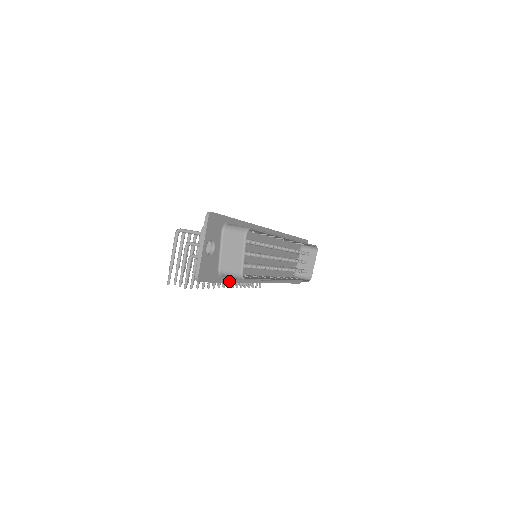
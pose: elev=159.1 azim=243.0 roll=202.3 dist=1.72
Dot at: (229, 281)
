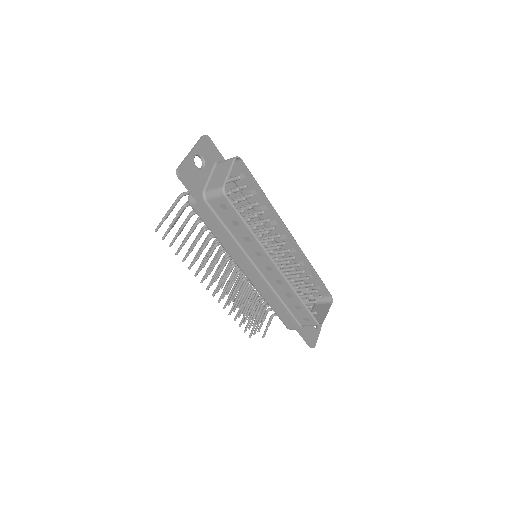
Dot at: (214, 219)
